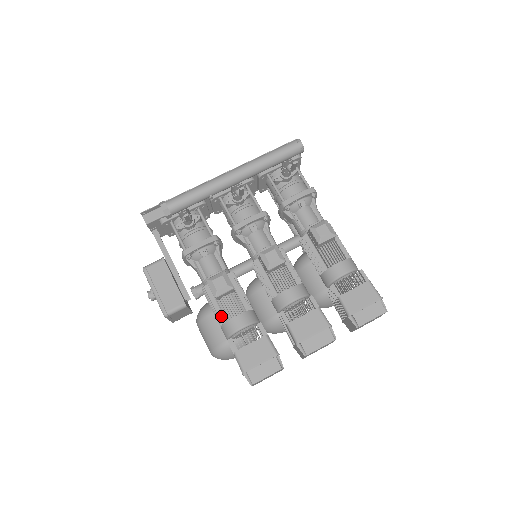
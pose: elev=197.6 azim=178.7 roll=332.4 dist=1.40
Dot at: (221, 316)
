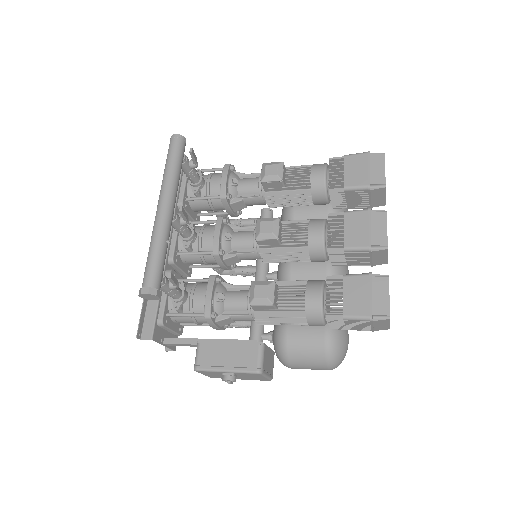
Dot at: (296, 315)
